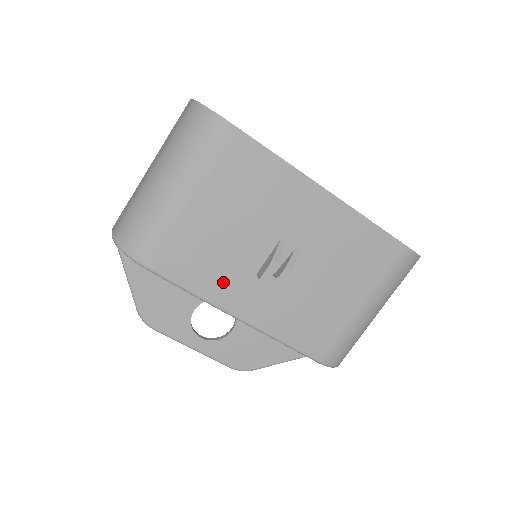
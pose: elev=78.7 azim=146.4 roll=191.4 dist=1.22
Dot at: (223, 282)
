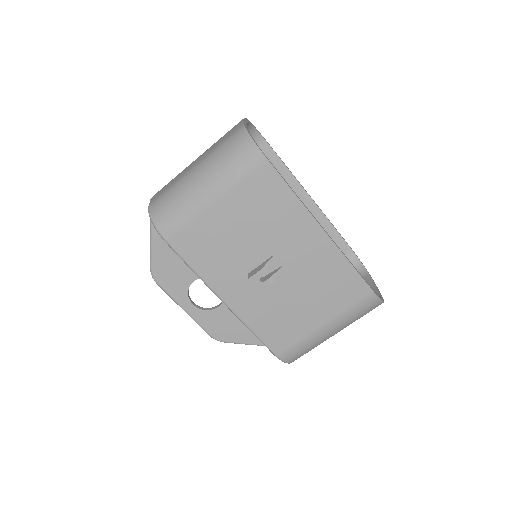
Dot at: (220, 271)
